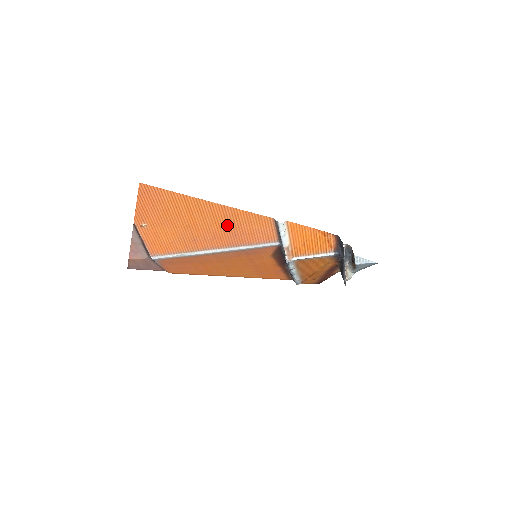
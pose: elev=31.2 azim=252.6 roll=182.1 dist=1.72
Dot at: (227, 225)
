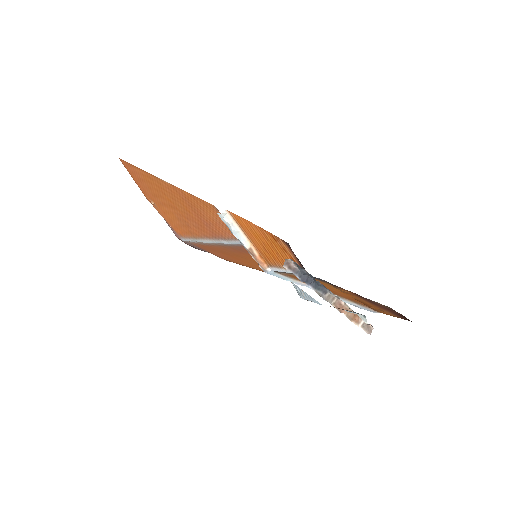
Dot at: (193, 210)
